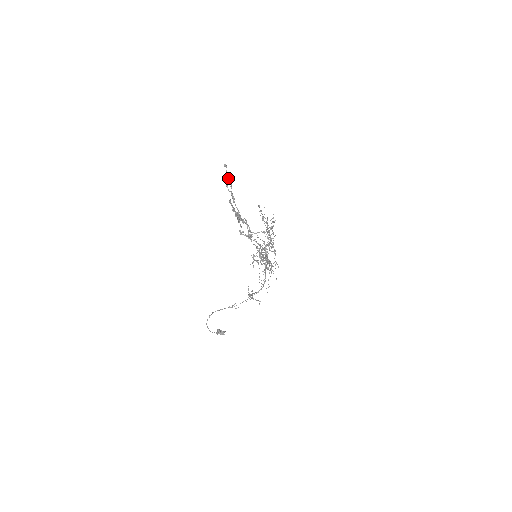
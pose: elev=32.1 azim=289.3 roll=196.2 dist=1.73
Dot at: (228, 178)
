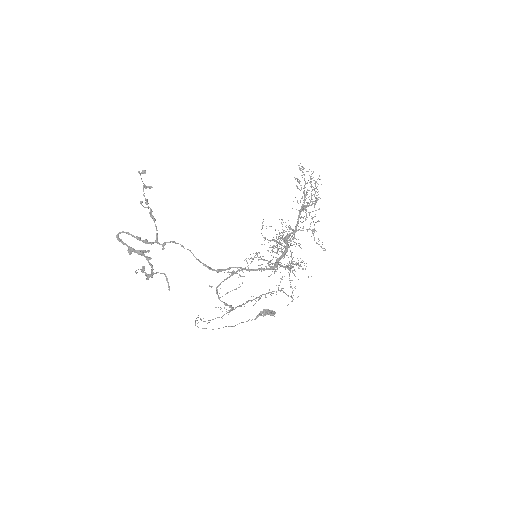
Dot at: (150, 187)
